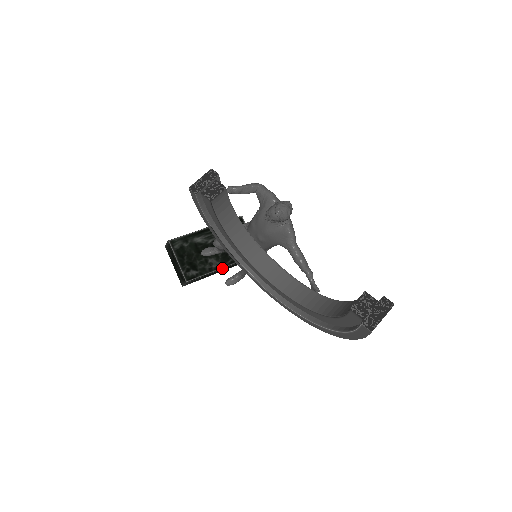
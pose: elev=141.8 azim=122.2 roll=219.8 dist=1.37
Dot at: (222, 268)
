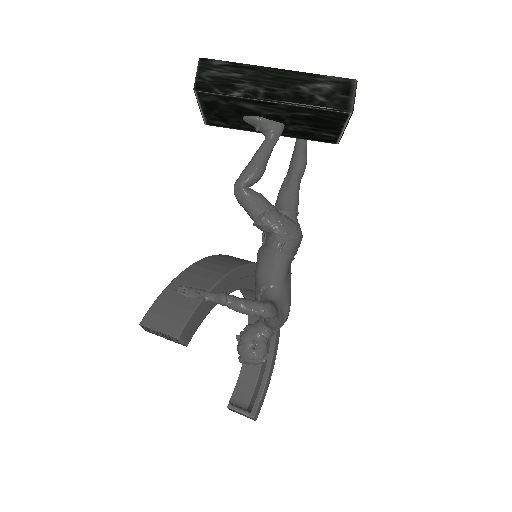
Dot at: occluded
